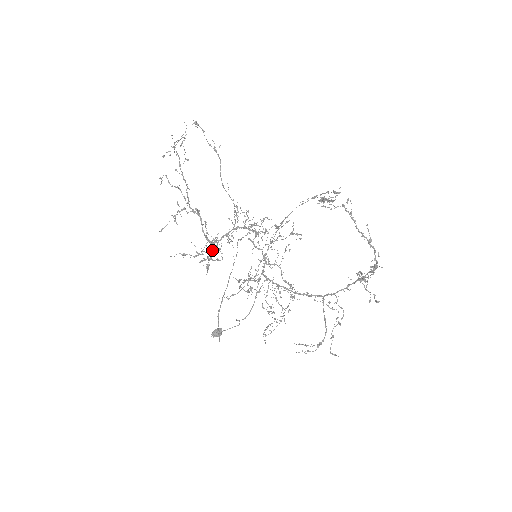
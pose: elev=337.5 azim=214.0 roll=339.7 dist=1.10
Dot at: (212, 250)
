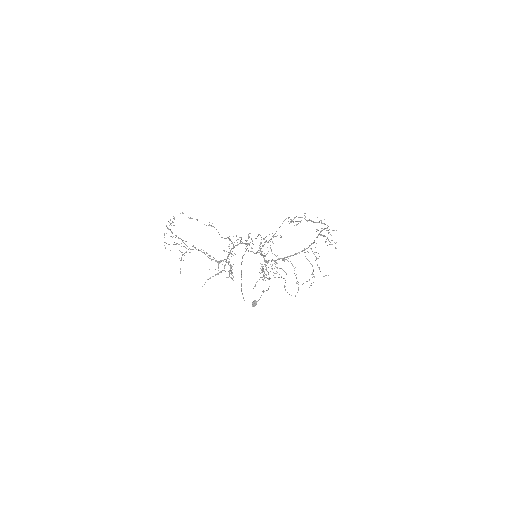
Dot at: (224, 266)
